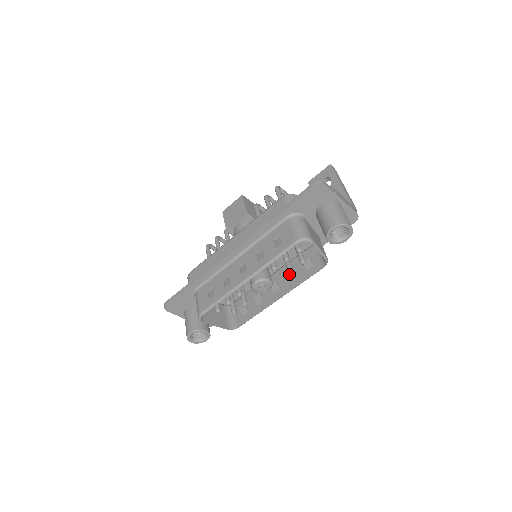
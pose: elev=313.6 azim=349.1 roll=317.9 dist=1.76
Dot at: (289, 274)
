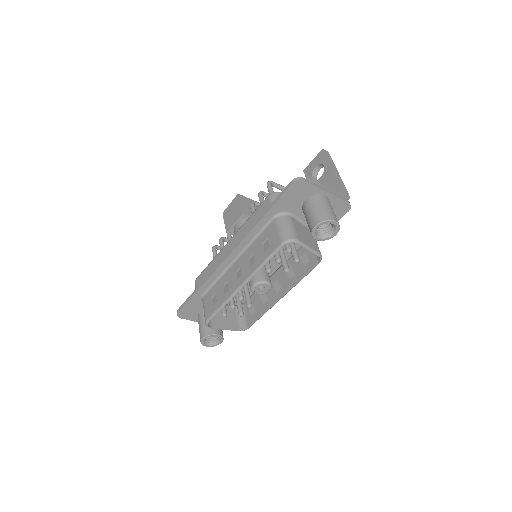
Dot at: (289, 272)
